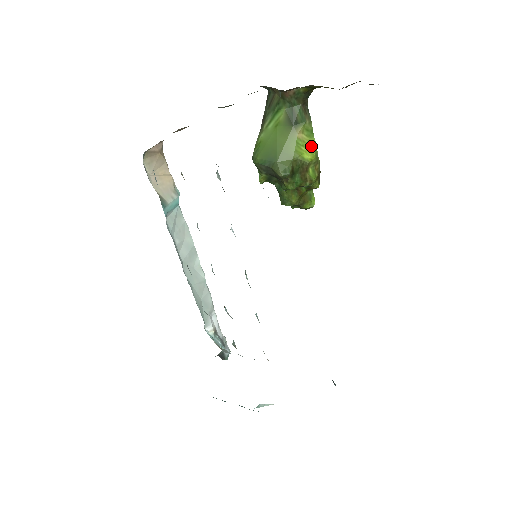
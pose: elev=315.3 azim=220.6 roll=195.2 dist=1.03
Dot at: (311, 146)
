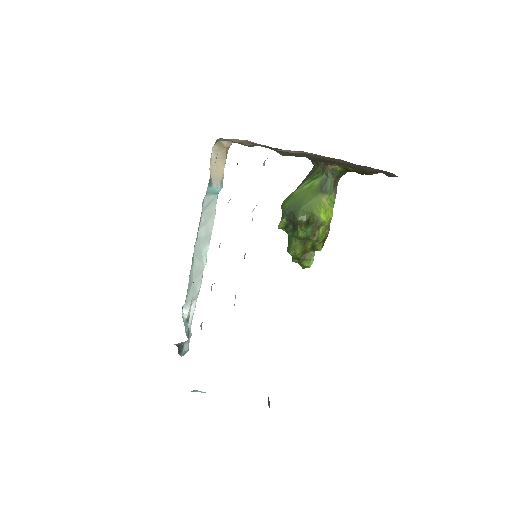
Dot at: (329, 213)
